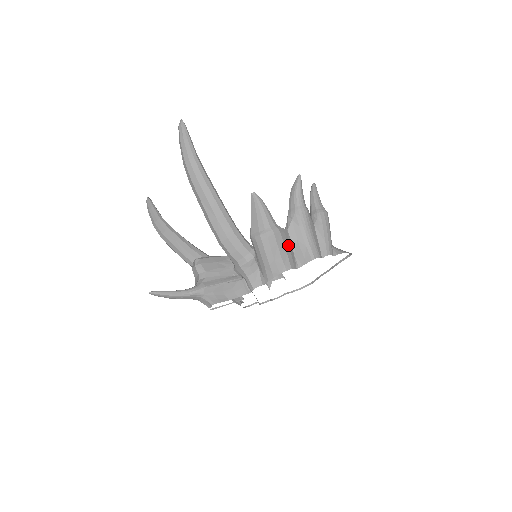
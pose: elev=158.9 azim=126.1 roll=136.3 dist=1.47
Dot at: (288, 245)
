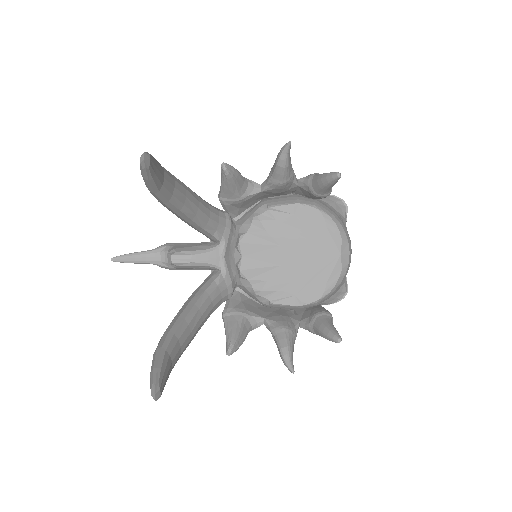
Dot at: occluded
